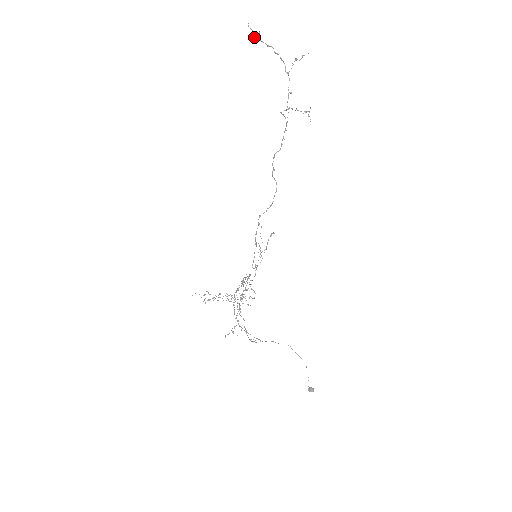
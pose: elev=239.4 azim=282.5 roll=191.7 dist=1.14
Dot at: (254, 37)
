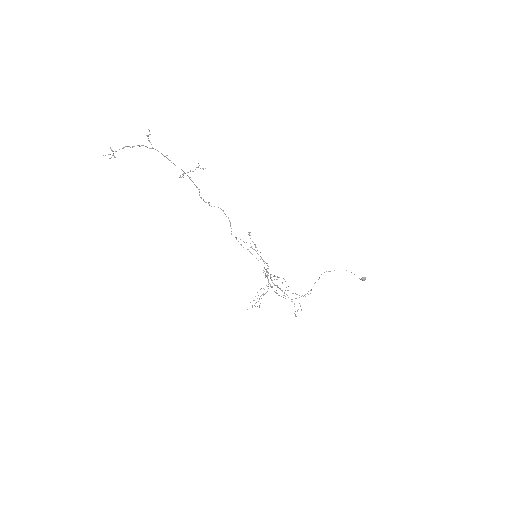
Dot at: occluded
